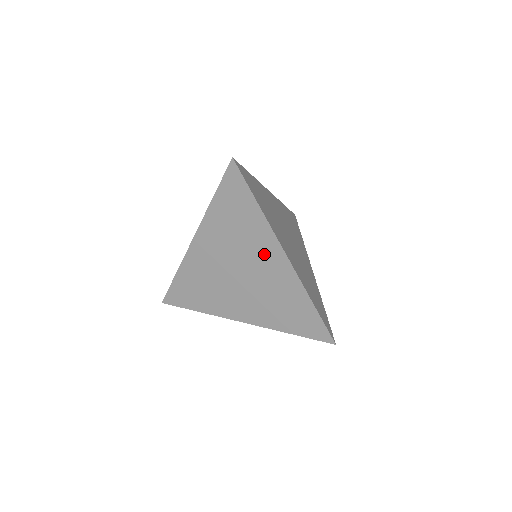
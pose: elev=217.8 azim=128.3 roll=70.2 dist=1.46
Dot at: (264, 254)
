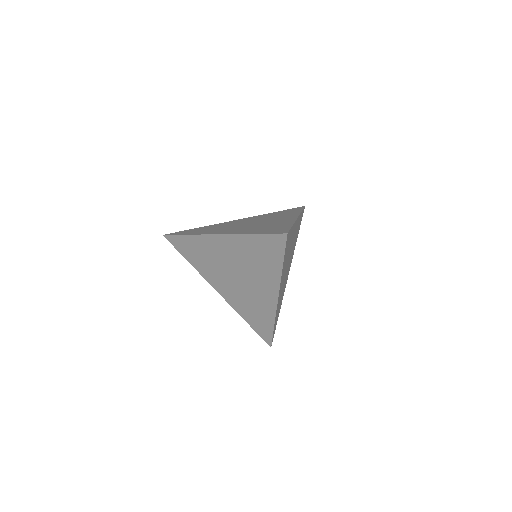
Dot at: (263, 285)
